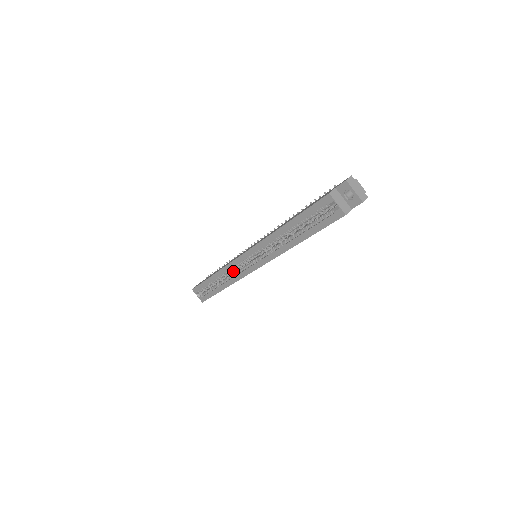
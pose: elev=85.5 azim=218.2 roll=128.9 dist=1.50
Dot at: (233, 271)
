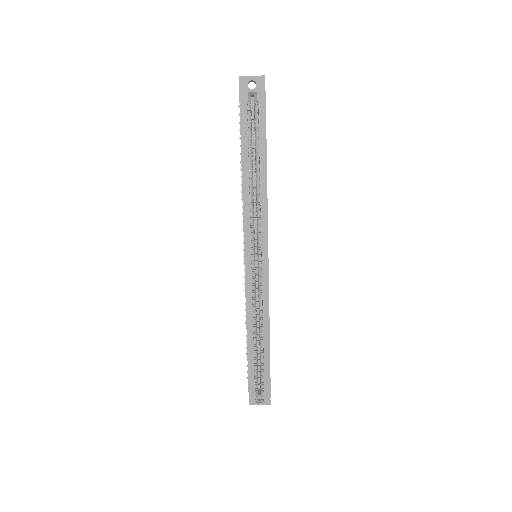
Dot at: (258, 315)
